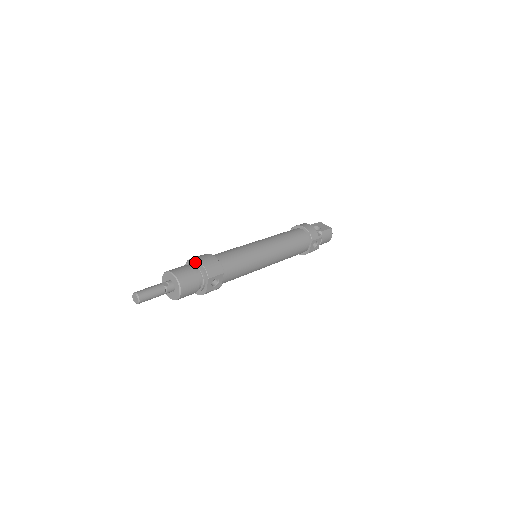
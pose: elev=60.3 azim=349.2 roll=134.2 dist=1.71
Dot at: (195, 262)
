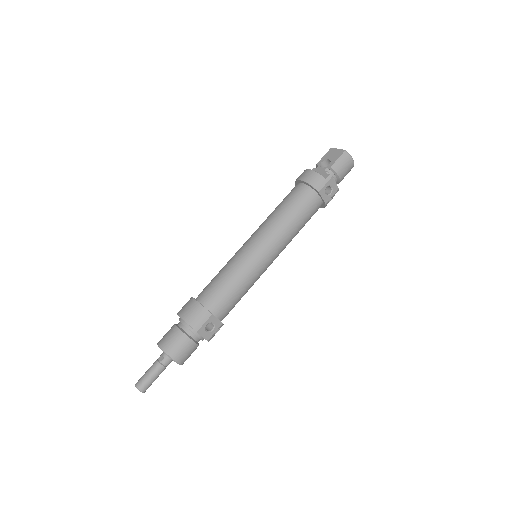
Dot at: occluded
